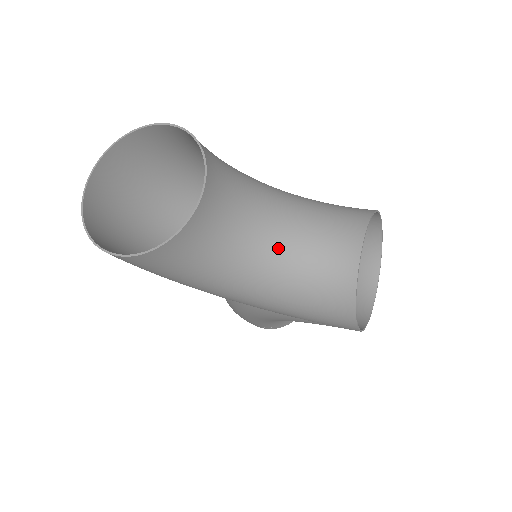
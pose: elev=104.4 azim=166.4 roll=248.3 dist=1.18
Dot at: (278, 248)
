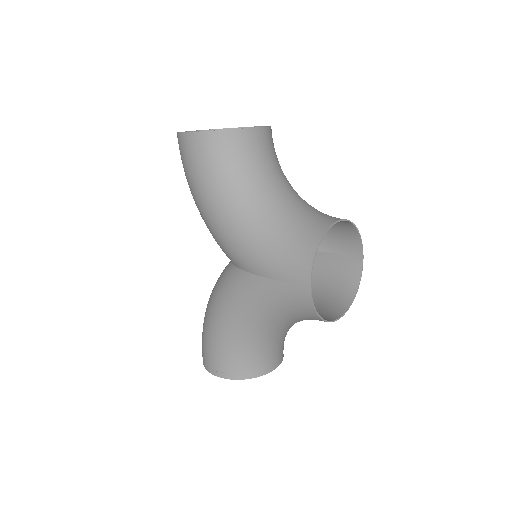
Dot at: (282, 198)
